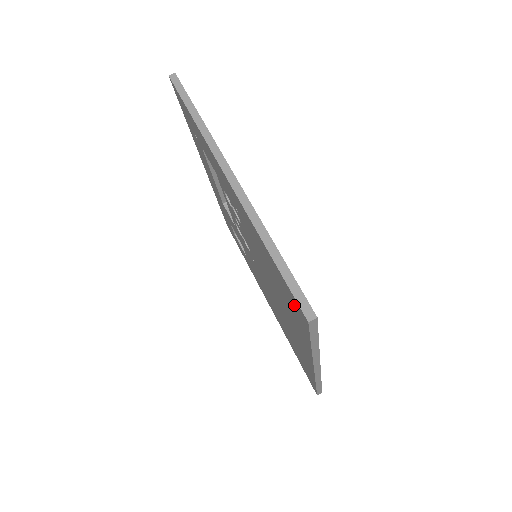
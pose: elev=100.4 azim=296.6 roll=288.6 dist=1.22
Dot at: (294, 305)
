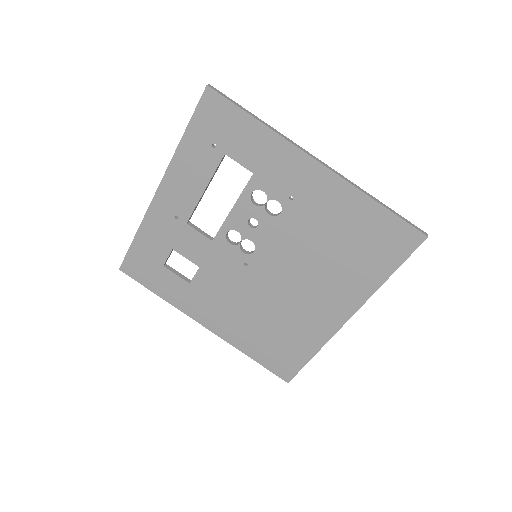
Dot at: (397, 239)
